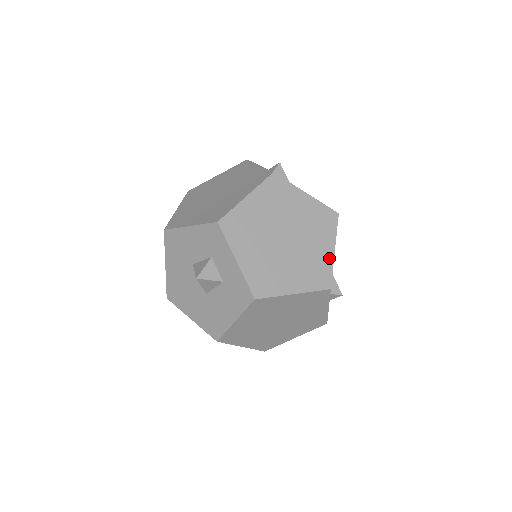
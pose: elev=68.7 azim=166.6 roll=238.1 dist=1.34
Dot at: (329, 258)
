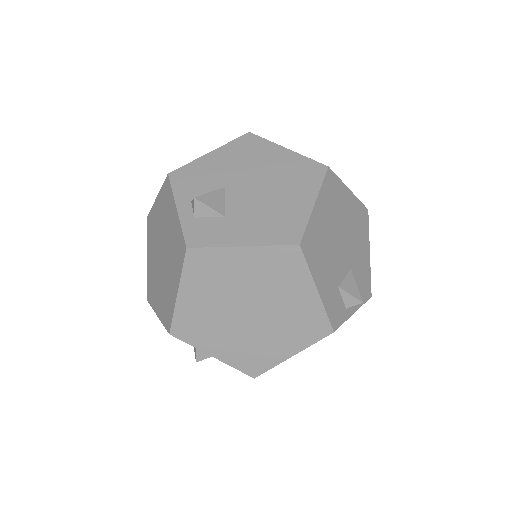
Dot at: (314, 303)
